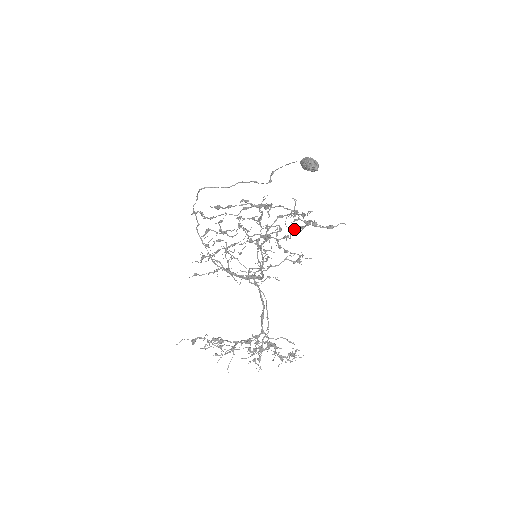
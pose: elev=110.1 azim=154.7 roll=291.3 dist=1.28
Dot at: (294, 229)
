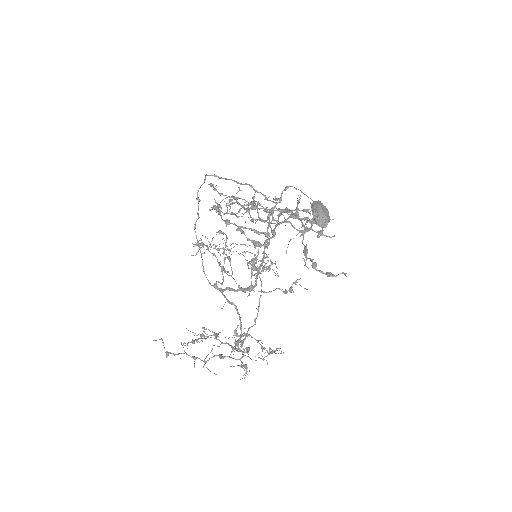
Dot at: occluded
